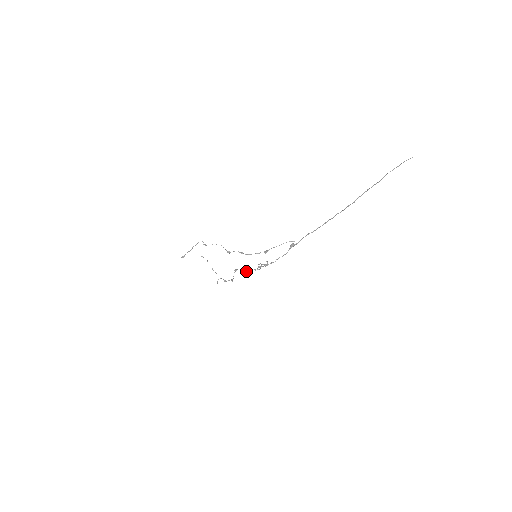
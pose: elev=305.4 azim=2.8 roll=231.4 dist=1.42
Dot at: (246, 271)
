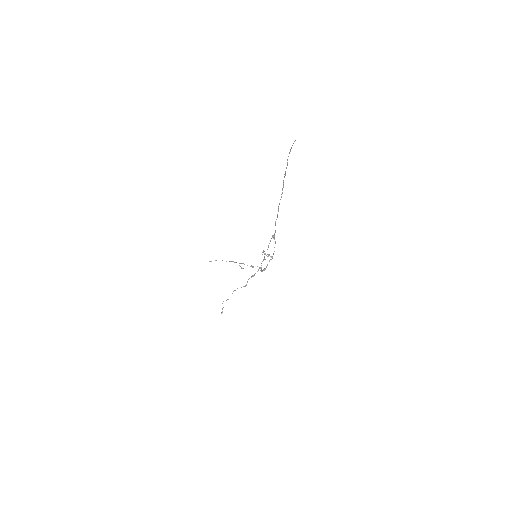
Dot at: occluded
